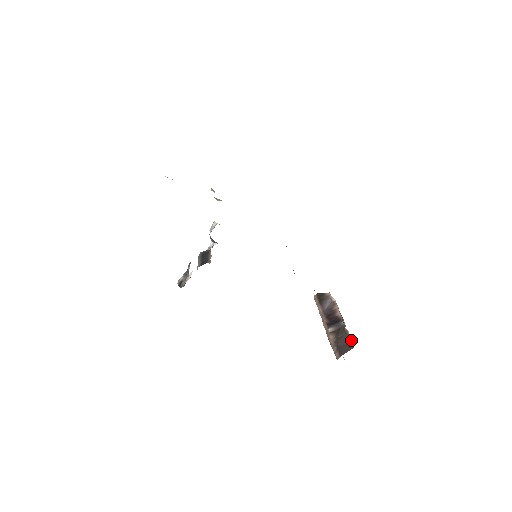
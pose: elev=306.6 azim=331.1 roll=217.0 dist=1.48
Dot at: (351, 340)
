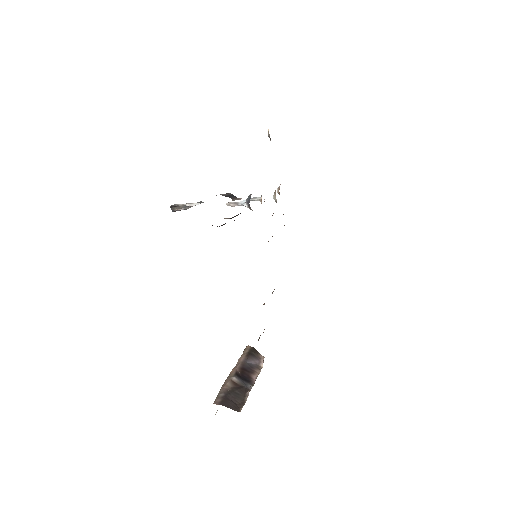
Dot at: (243, 404)
